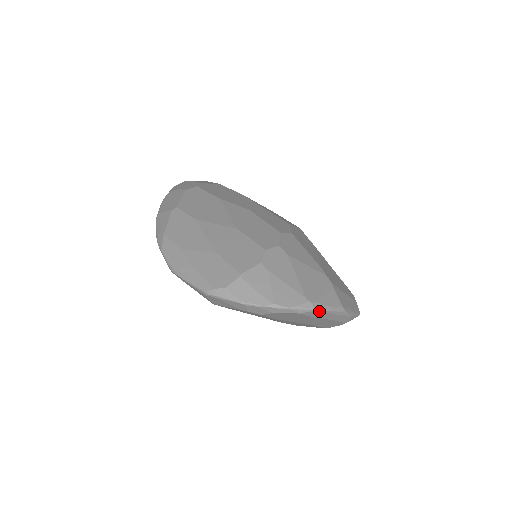
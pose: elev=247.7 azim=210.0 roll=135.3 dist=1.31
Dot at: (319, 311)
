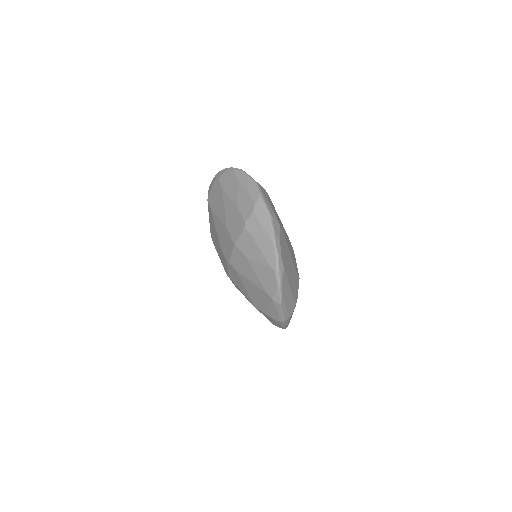
Dot at: (243, 172)
